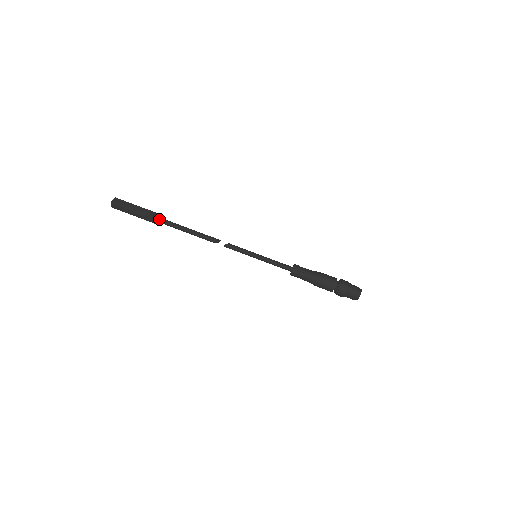
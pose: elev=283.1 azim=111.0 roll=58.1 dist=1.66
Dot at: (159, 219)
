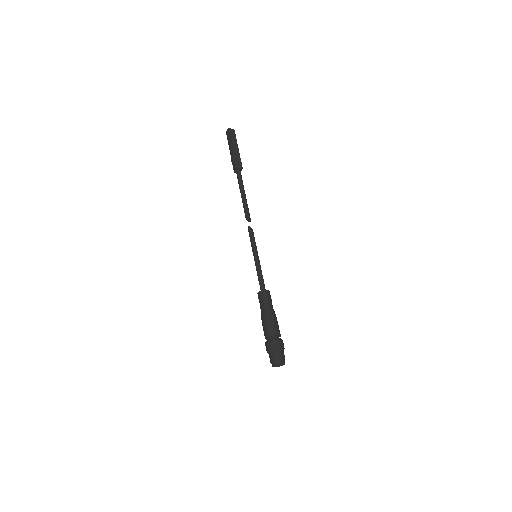
Dot at: (236, 167)
